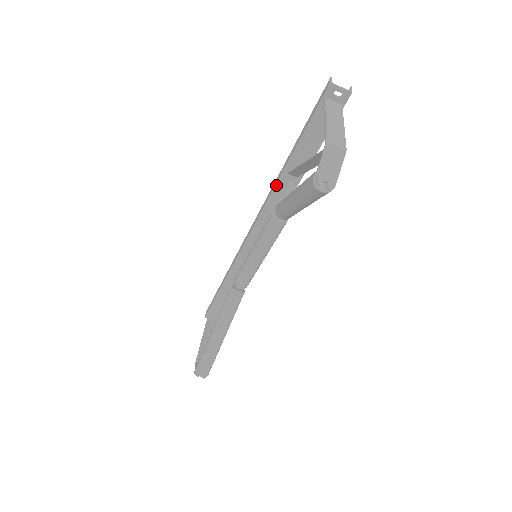
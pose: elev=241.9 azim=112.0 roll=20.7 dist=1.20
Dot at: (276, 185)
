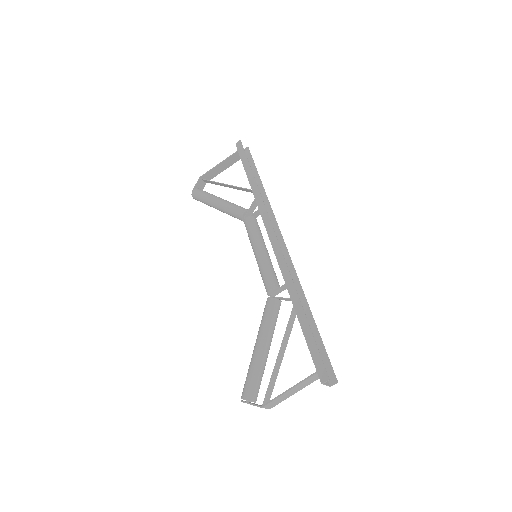
Dot at: (288, 289)
